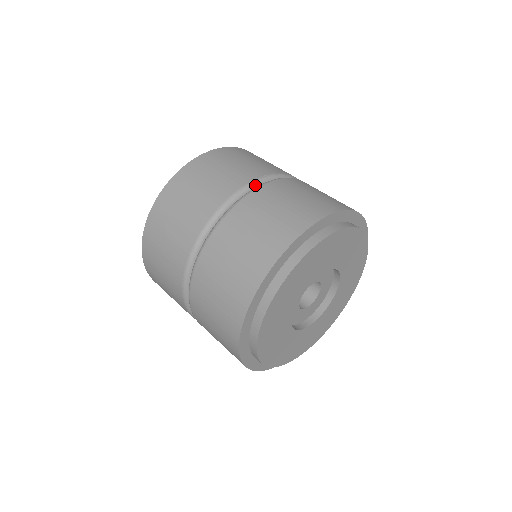
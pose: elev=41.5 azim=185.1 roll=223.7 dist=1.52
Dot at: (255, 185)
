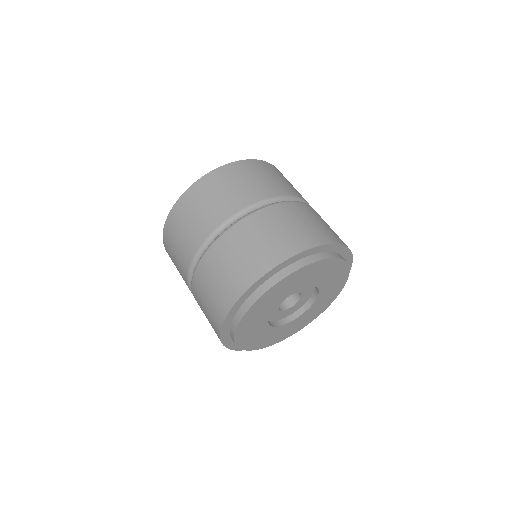
Dot at: (219, 231)
